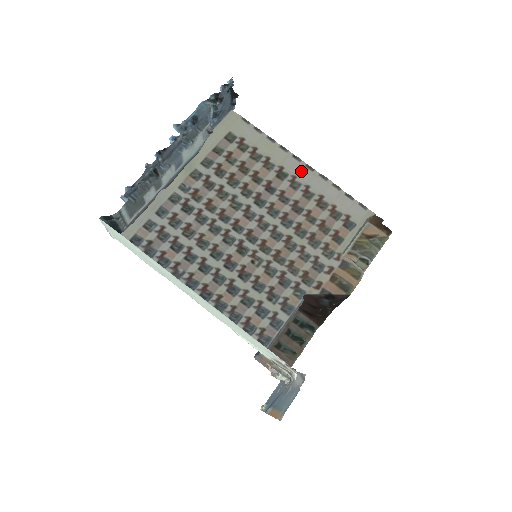
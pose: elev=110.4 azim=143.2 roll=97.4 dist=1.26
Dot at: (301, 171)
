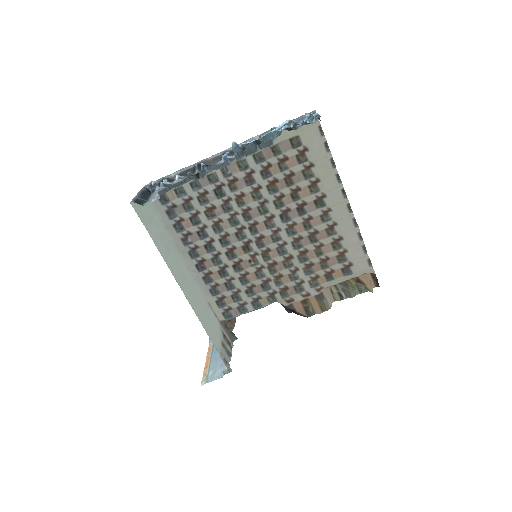
Dot at: (340, 207)
